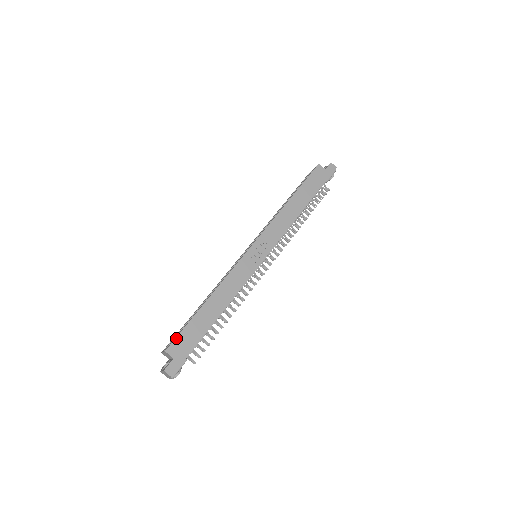
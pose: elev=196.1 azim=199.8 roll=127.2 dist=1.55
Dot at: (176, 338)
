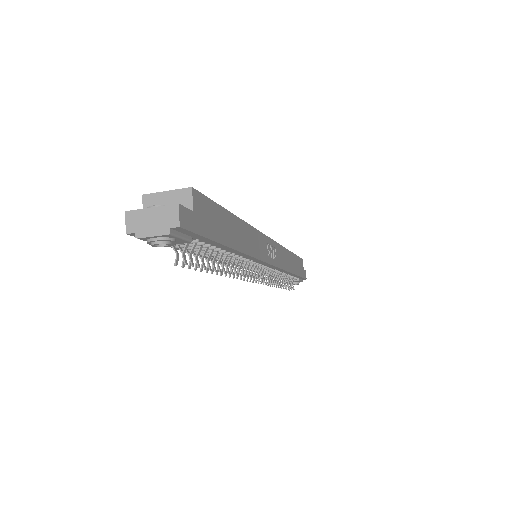
Dot at: (206, 197)
